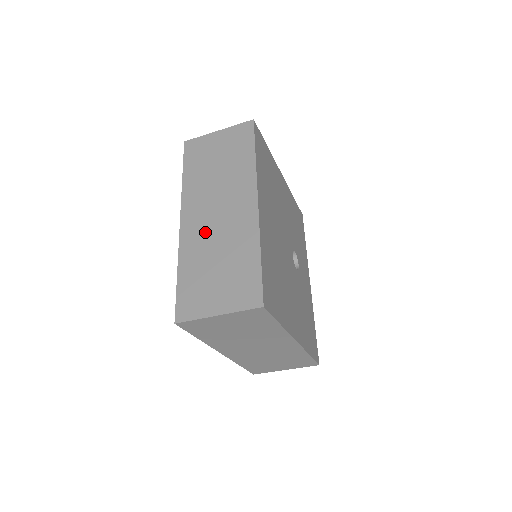
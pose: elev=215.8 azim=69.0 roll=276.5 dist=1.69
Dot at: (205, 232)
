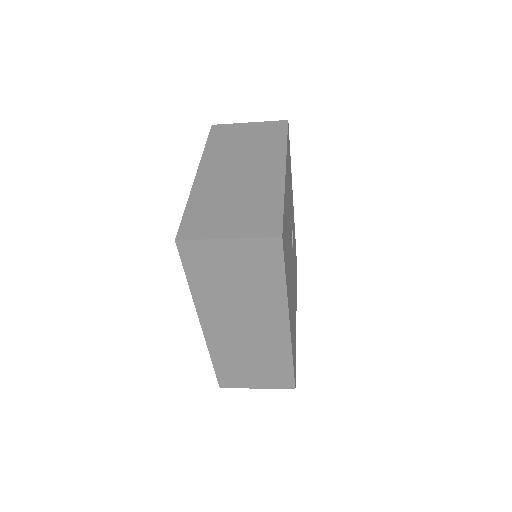
Dot at: (234, 340)
